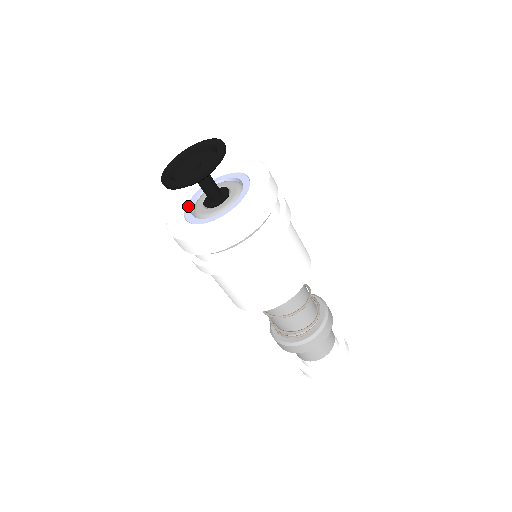
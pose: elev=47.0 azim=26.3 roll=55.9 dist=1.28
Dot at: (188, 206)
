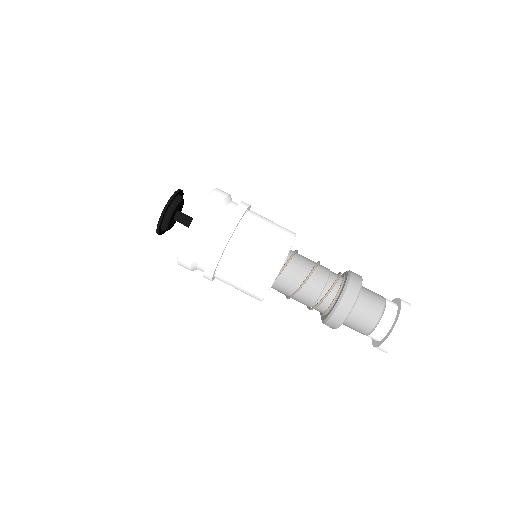
Dot at: occluded
